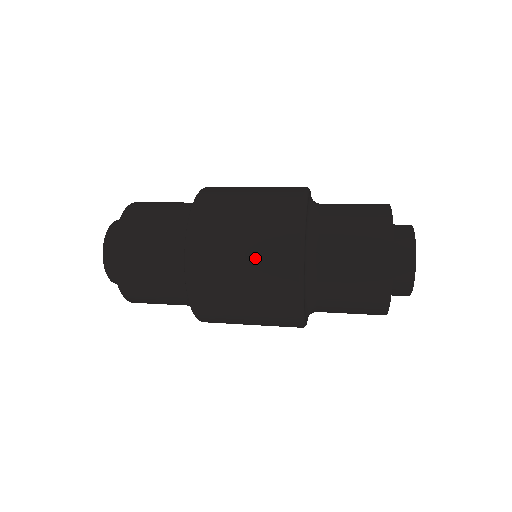
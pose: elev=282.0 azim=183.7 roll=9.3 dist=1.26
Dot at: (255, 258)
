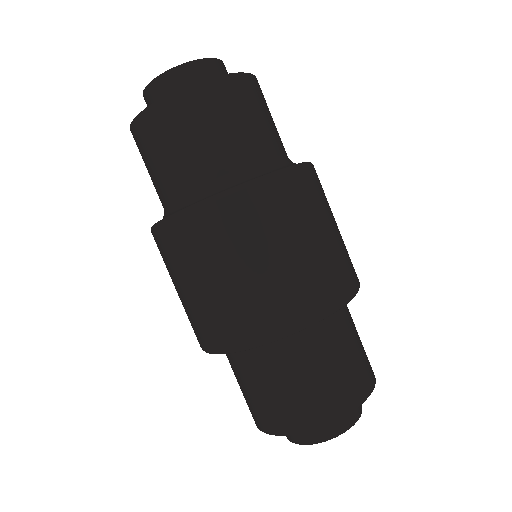
Dot at: (212, 299)
